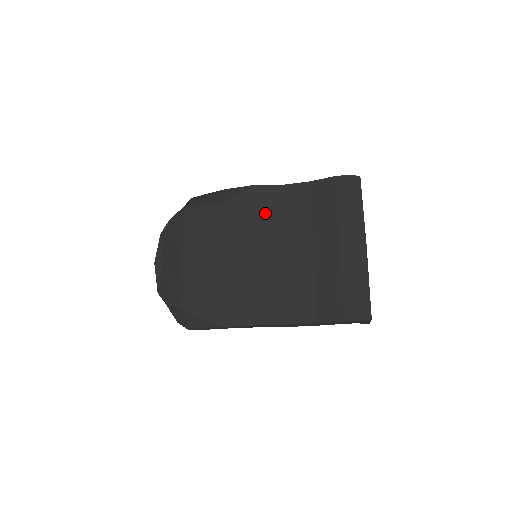
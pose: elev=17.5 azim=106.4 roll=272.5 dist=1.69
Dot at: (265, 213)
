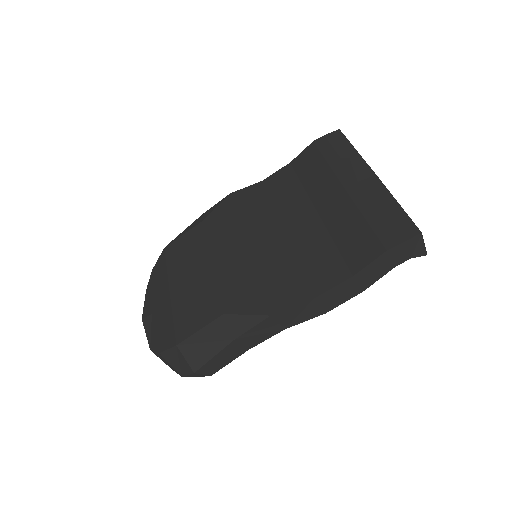
Dot at: (251, 208)
